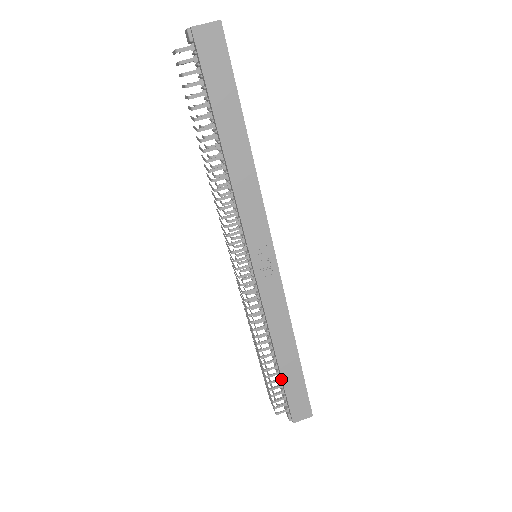
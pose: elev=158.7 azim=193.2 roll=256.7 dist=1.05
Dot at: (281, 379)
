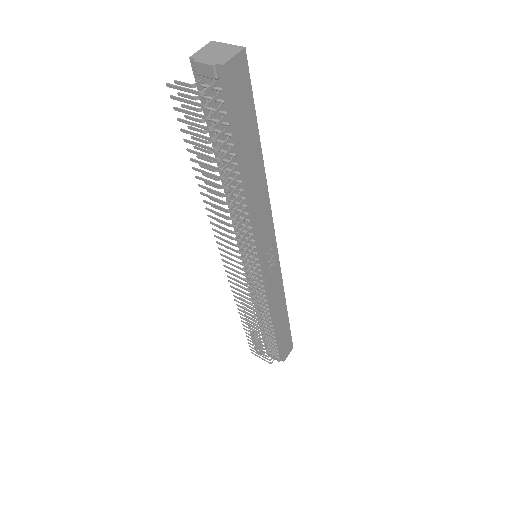
Dot at: (277, 338)
